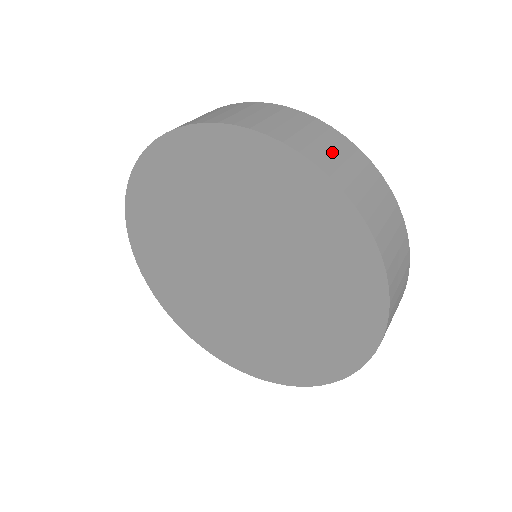
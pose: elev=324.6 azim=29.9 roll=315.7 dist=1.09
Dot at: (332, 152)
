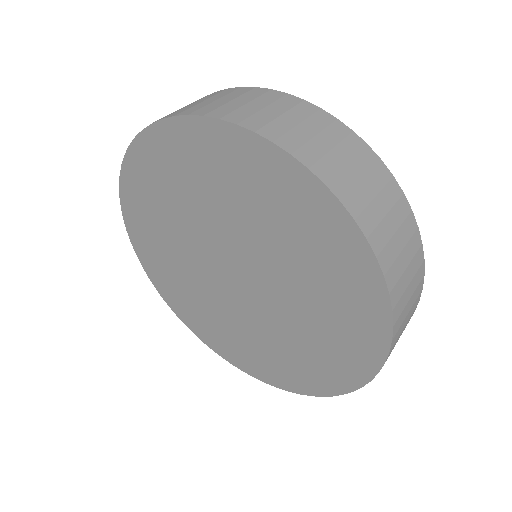
Dot at: (190, 105)
